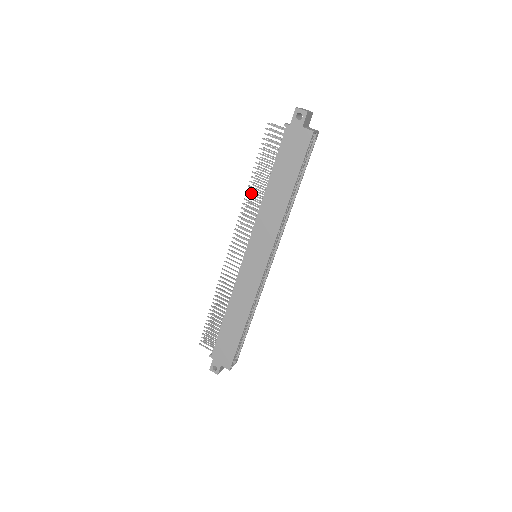
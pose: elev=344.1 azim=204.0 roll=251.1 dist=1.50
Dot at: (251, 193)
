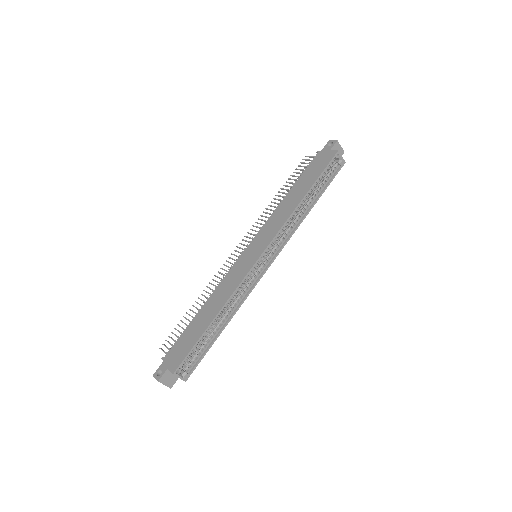
Dot at: occluded
